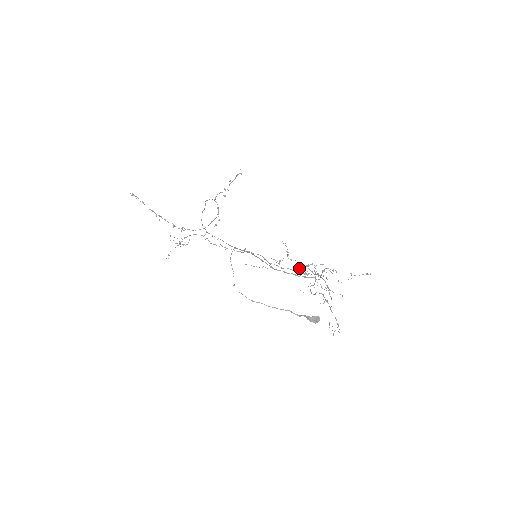
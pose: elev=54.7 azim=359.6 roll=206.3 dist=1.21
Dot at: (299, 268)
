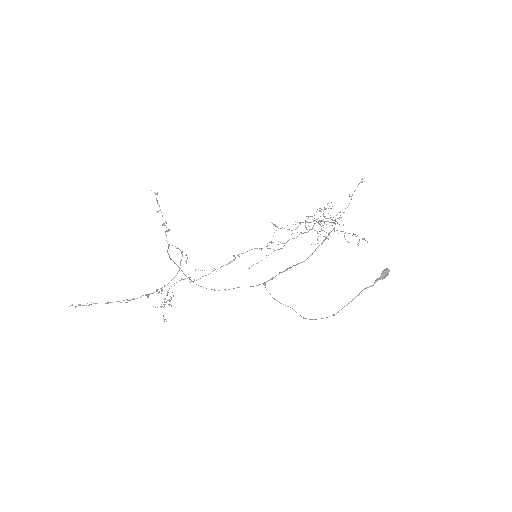
Dot at: (296, 228)
